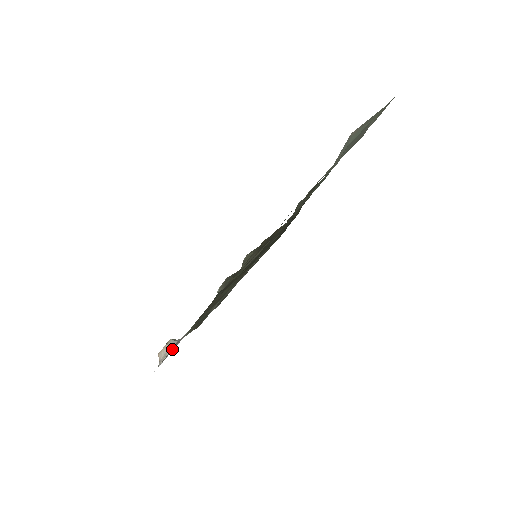
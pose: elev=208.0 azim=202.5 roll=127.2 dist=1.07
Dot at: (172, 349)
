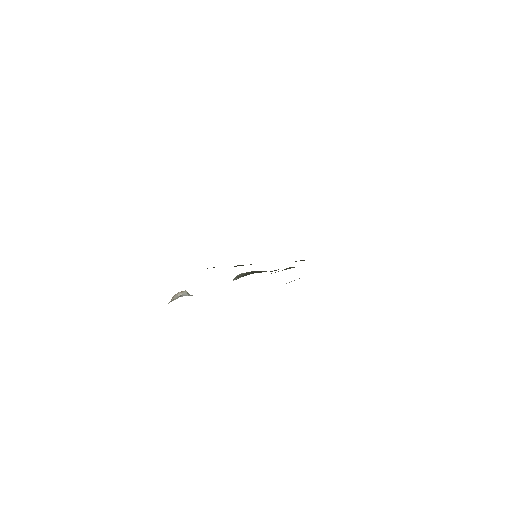
Dot at: occluded
